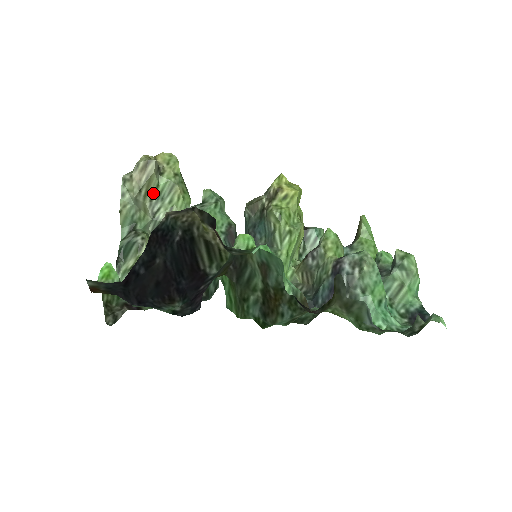
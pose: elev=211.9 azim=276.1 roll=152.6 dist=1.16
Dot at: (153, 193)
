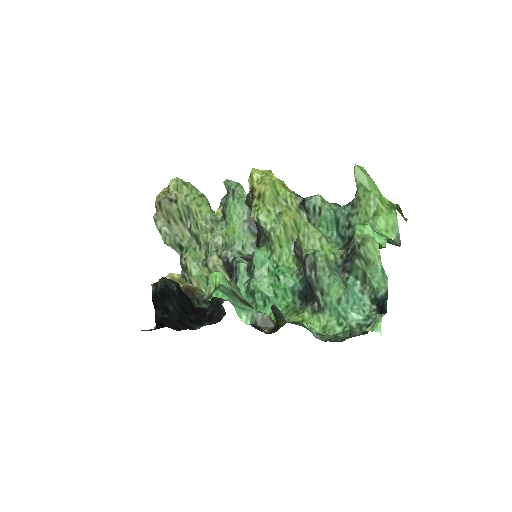
Dot at: (180, 217)
